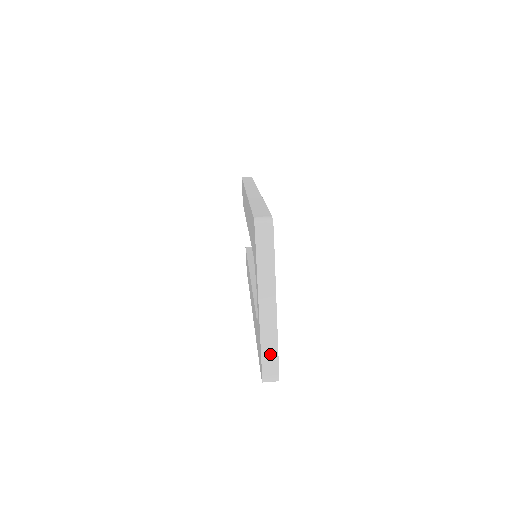
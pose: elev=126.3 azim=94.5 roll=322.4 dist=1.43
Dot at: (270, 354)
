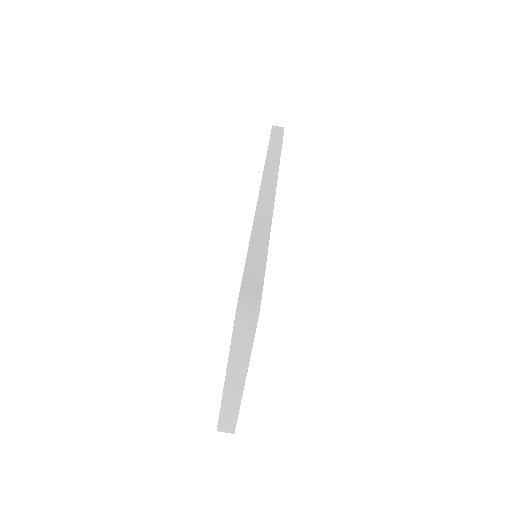
Dot at: (229, 416)
